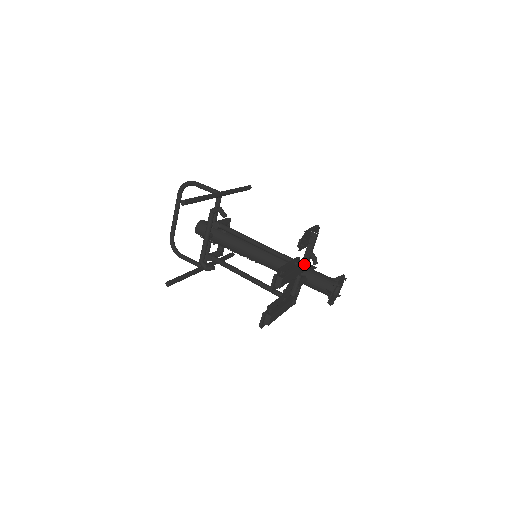
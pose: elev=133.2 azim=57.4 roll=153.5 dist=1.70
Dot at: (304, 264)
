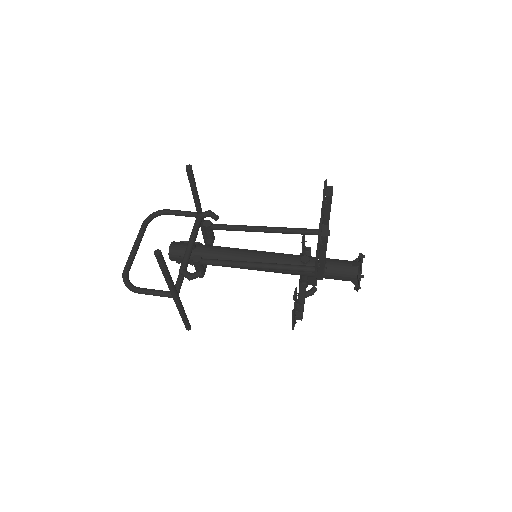
Dot at: occluded
